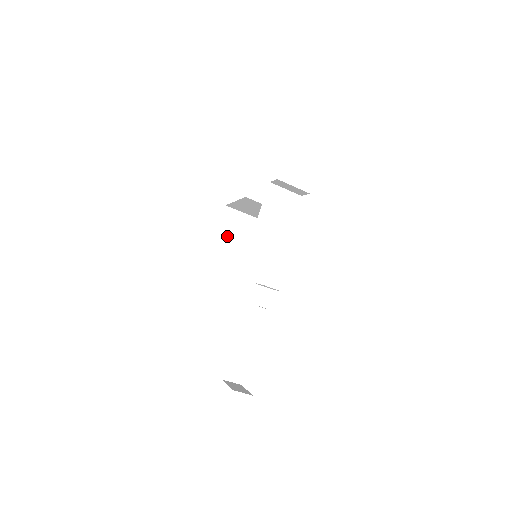
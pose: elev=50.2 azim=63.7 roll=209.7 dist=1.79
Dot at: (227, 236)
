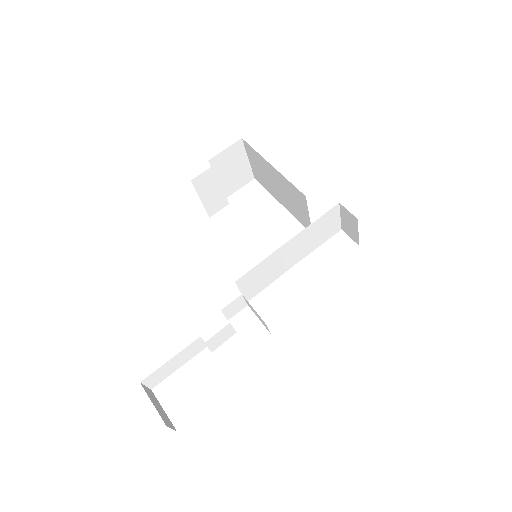
Dot at: (217, 176)
